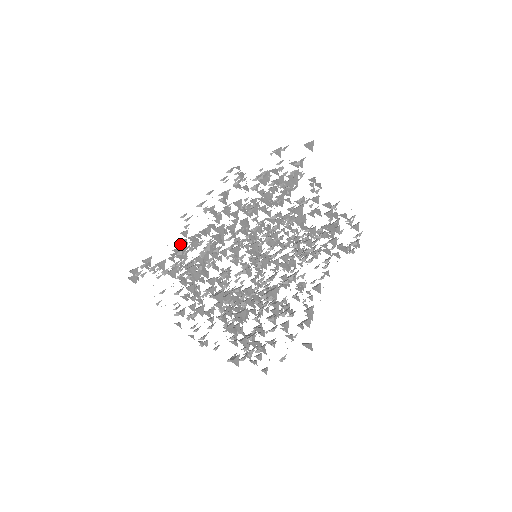
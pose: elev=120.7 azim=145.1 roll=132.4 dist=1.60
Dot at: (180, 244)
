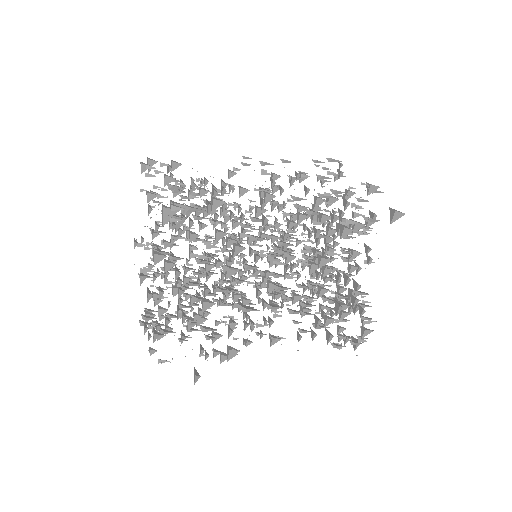
Dot at: occluded
